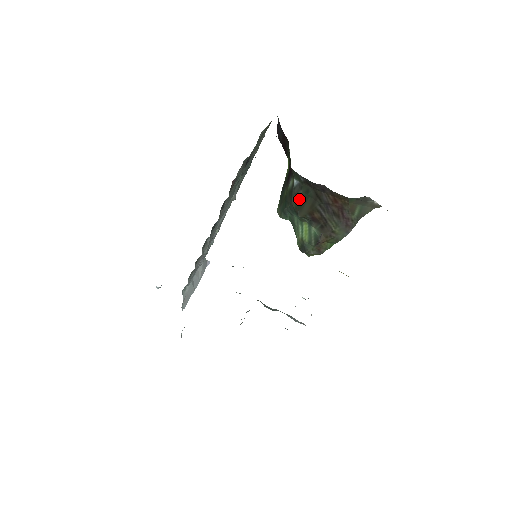
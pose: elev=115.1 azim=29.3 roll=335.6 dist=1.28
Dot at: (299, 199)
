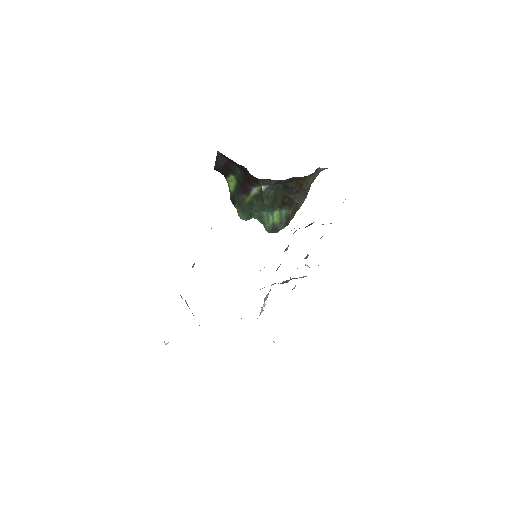
Dot at: (272, 197)
